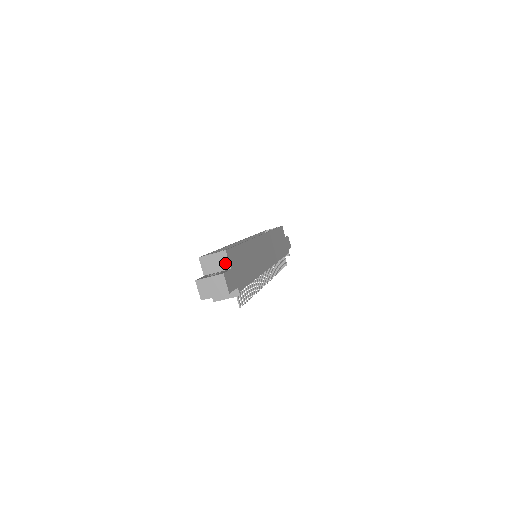
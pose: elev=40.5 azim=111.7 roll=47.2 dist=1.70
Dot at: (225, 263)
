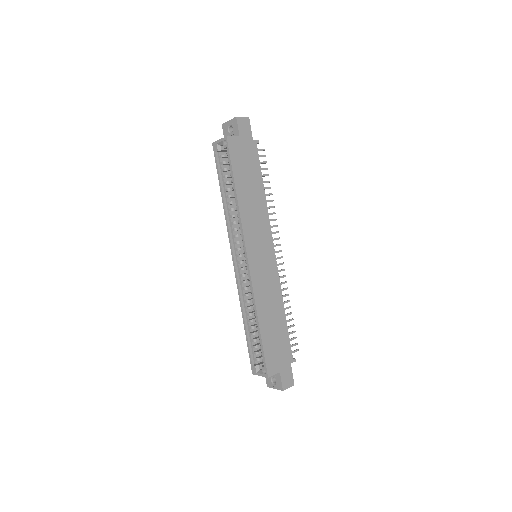
Dot at: (273, 374)
